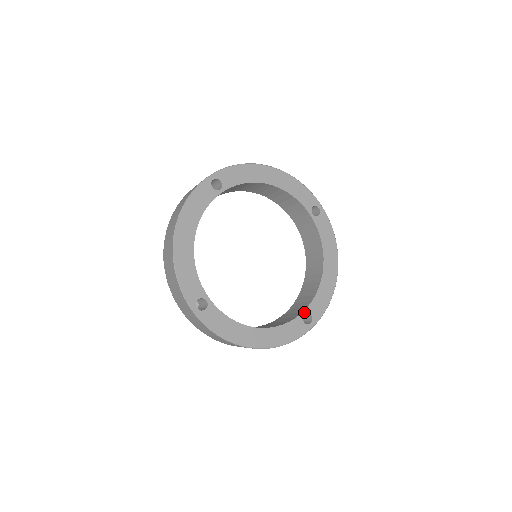
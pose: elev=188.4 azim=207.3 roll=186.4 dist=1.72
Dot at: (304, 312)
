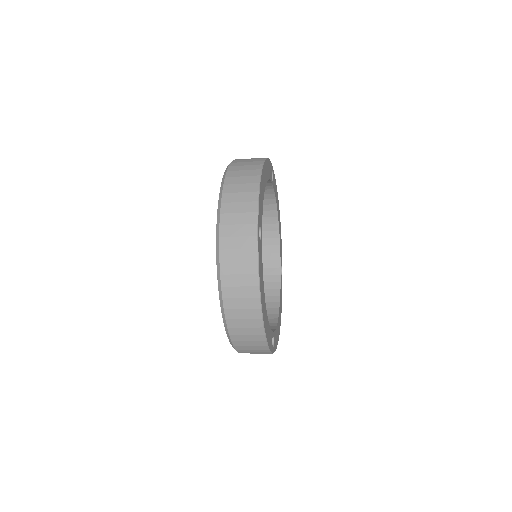
Dot at: (273, 333)
